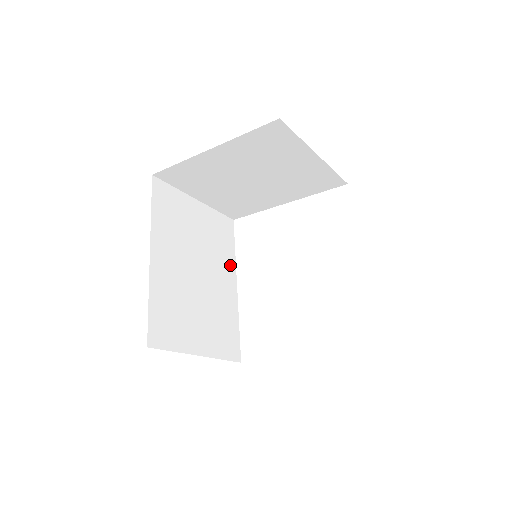
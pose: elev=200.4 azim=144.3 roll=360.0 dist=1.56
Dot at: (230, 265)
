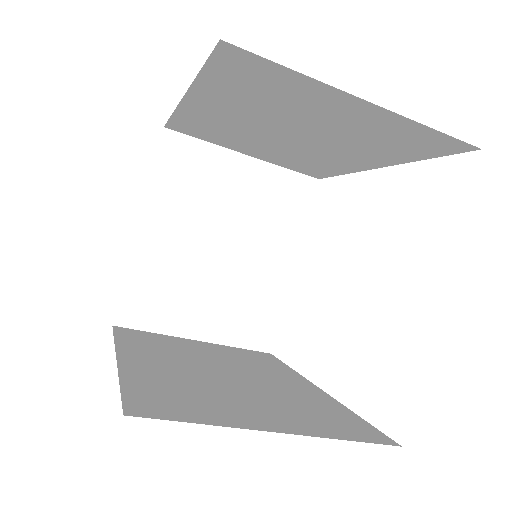
Dot at: (289, 374)
